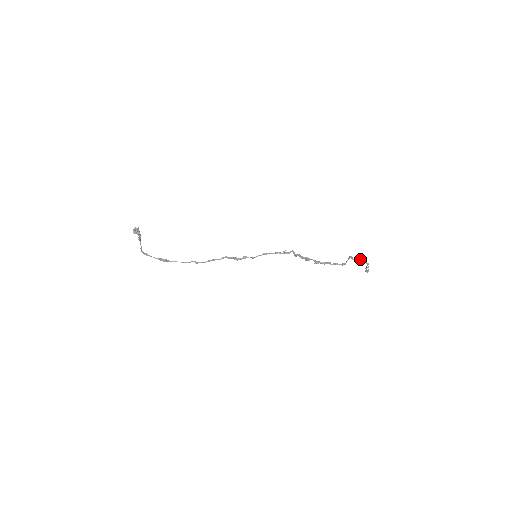
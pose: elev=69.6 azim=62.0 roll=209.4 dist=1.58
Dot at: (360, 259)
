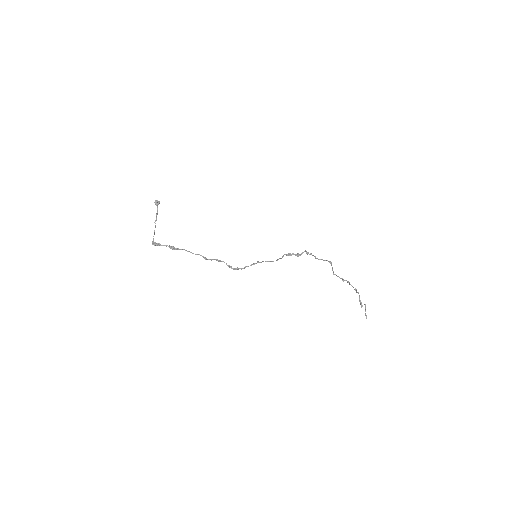
Dot at: (344, 280)
